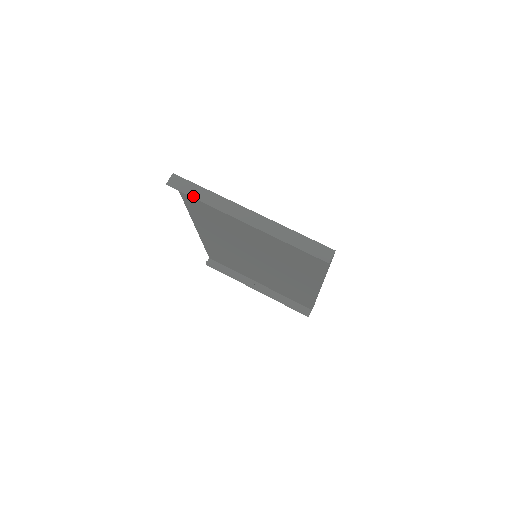
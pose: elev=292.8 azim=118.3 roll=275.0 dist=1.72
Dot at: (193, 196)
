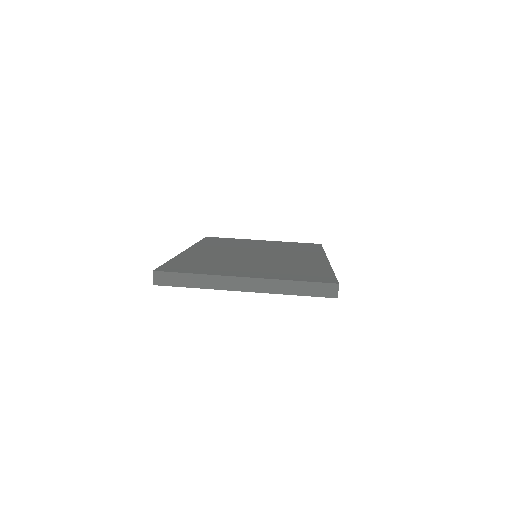
Dot at: (184, 286)
